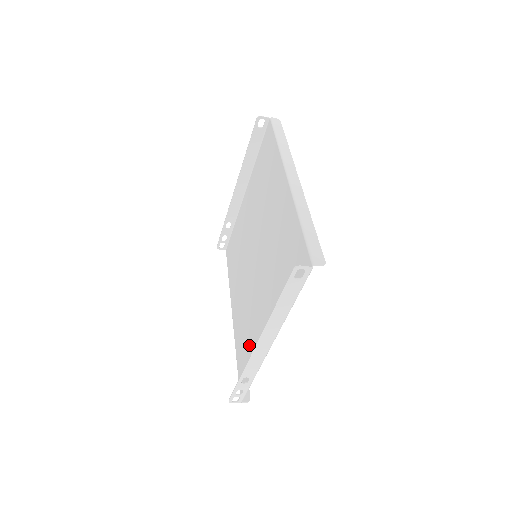
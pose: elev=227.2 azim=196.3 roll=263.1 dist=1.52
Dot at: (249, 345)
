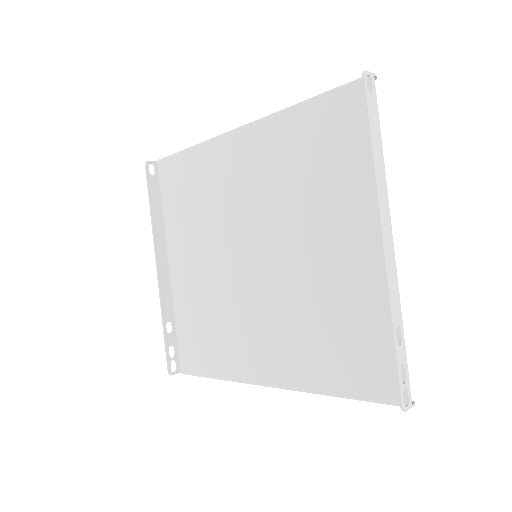
Dot at: (347, 326)
